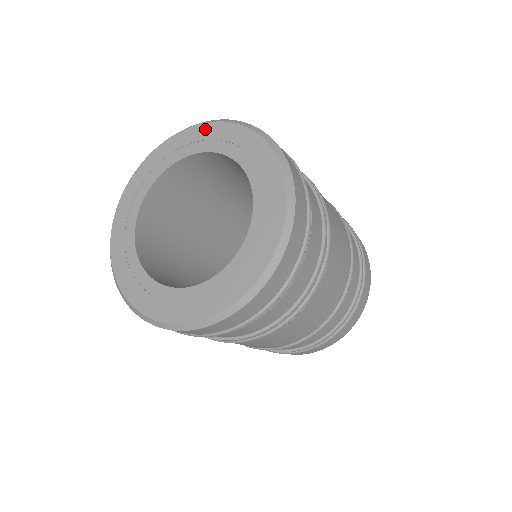
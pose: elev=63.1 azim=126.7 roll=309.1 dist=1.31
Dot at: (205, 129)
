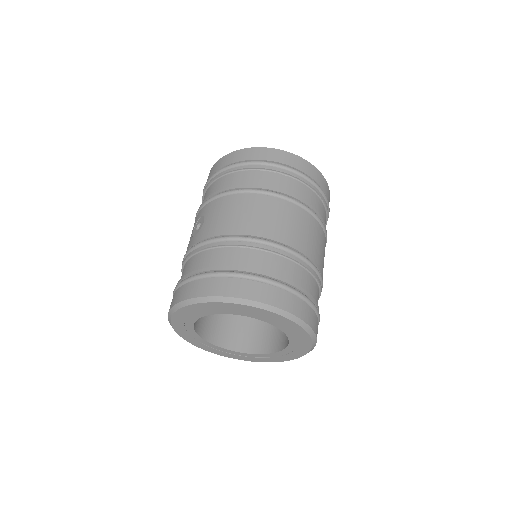
Dot at: (212, 305)
